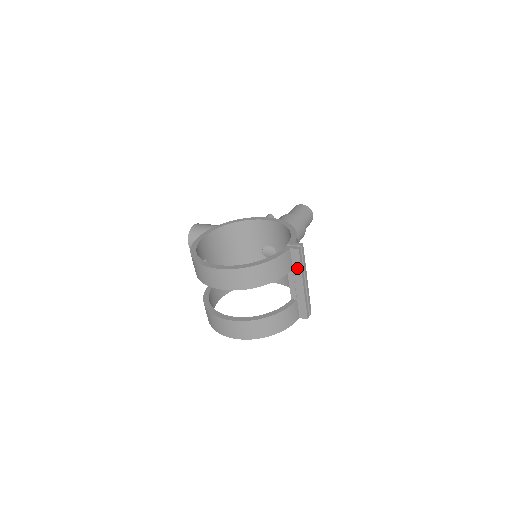
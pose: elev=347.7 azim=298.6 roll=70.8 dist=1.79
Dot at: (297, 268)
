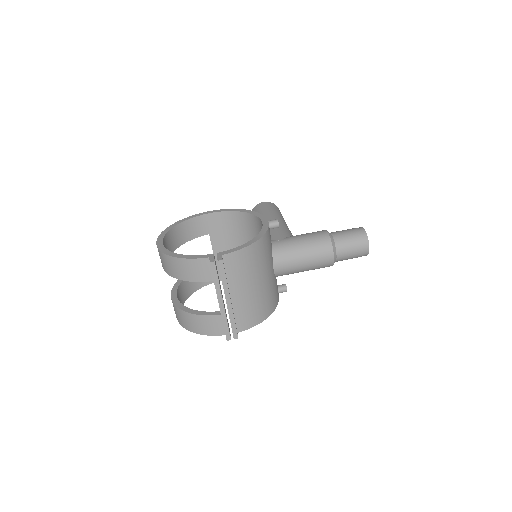
Dot at: (214, 281)
